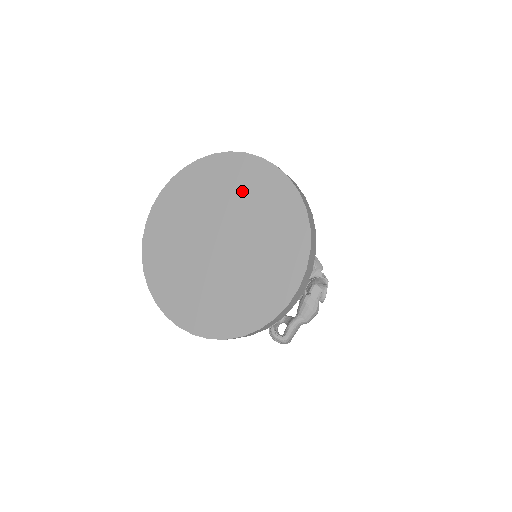
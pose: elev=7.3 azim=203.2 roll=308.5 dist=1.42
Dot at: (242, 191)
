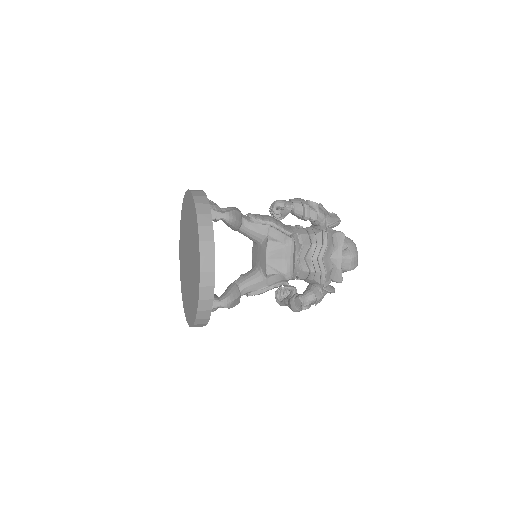
Dot at: (194, 246)
